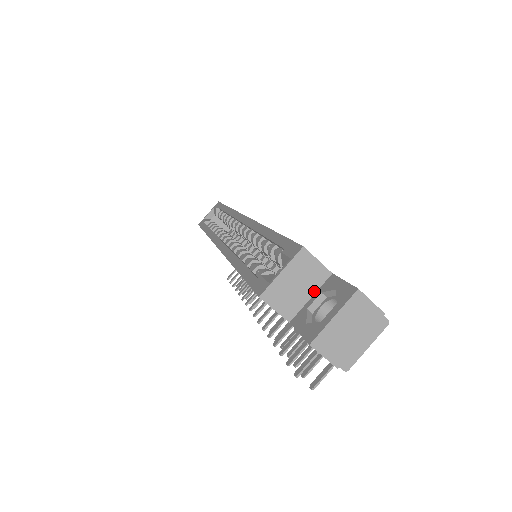
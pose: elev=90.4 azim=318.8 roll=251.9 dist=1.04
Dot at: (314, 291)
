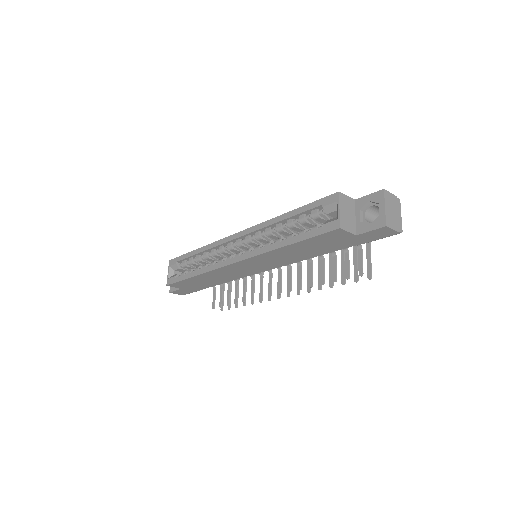
Dot at: (354, 213)
